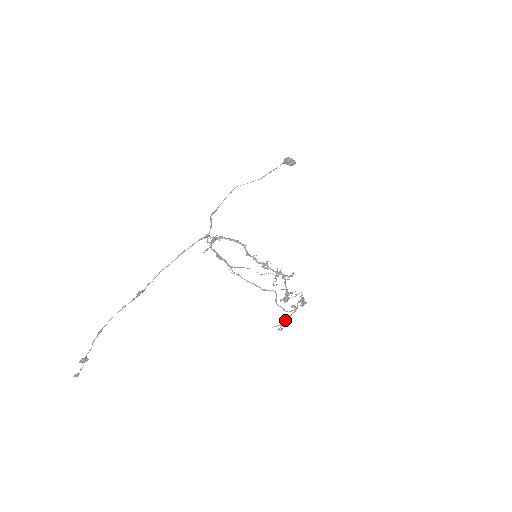
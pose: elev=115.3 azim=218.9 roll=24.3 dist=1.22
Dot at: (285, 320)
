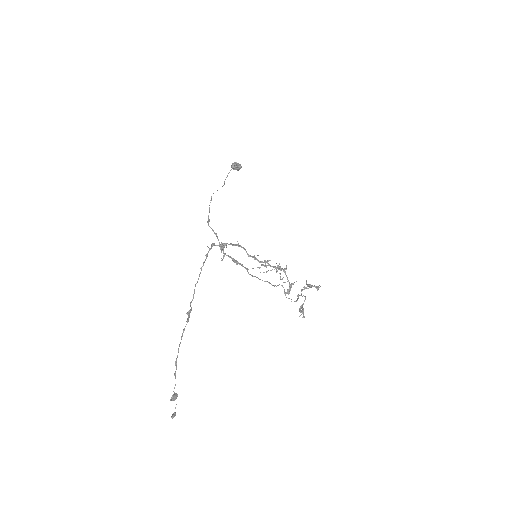
Dot at: (301, 308)
